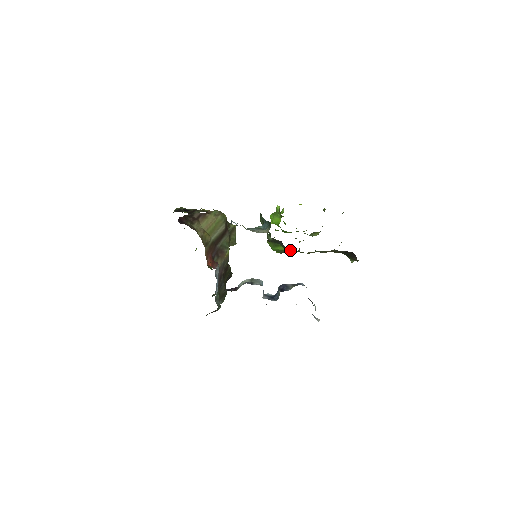
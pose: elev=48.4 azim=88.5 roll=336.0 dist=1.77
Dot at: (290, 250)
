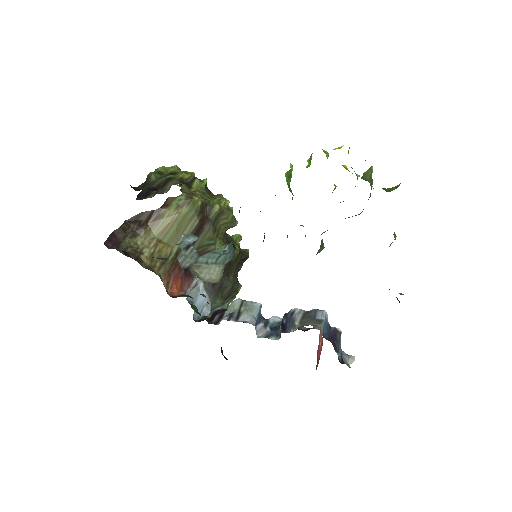
Dot at: occluded
